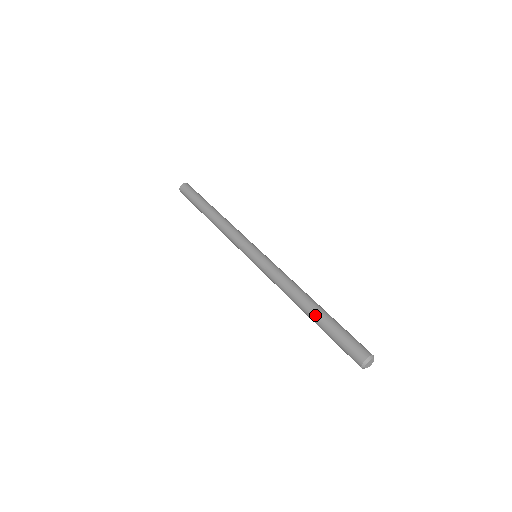
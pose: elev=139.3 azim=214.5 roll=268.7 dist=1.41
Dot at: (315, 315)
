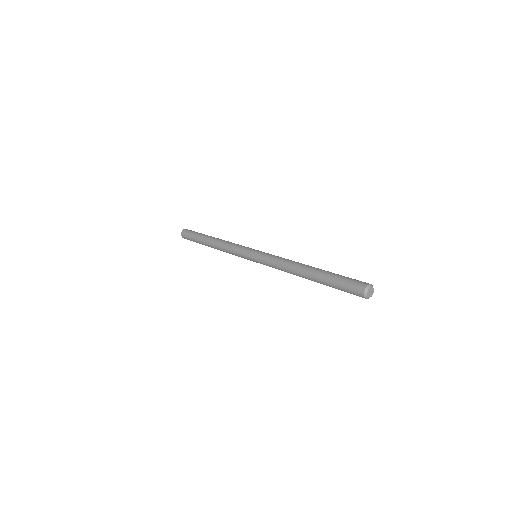
Dot at: (315, 278)
